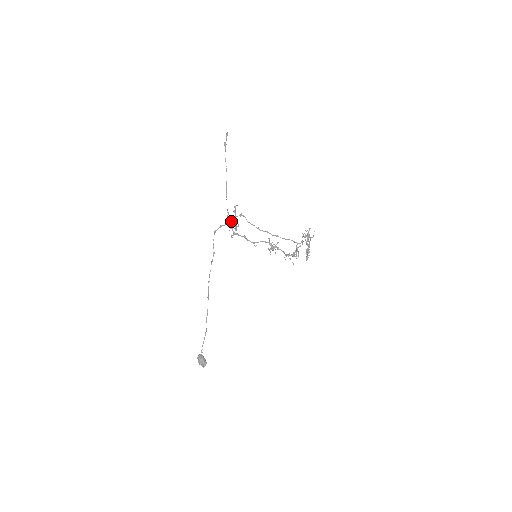
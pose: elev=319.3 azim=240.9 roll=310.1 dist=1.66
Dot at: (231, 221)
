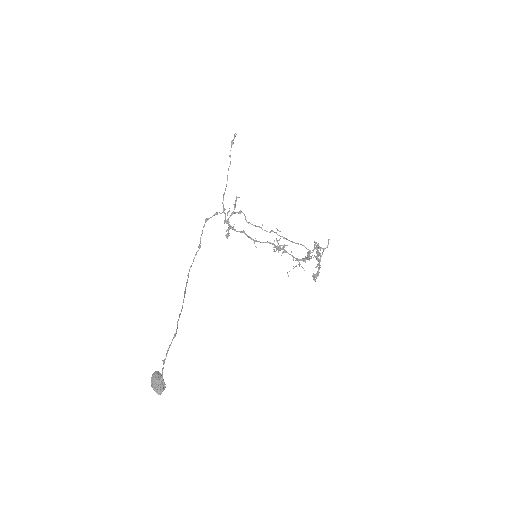
Dot at: occluded
